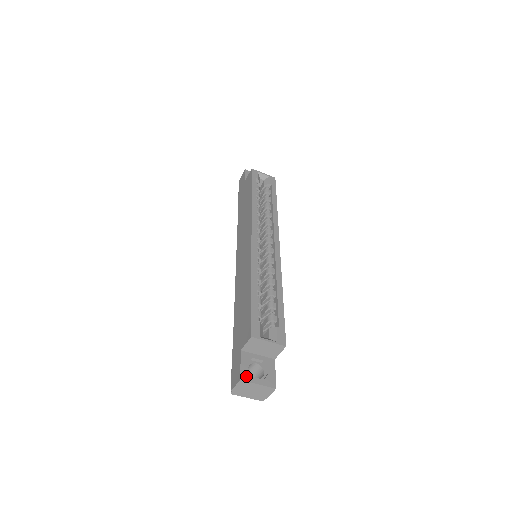
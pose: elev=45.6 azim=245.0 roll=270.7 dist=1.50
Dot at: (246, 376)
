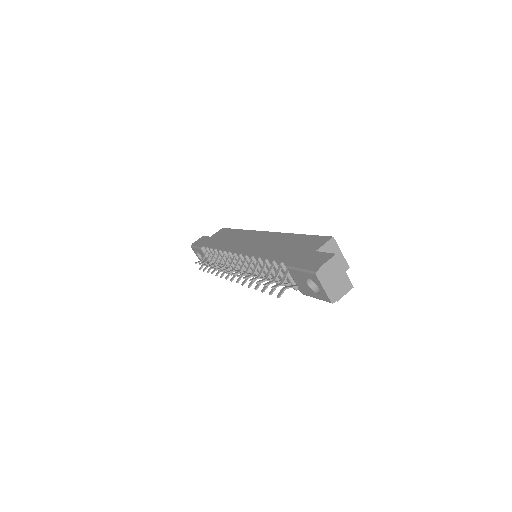
Dot at: (335, 259)
